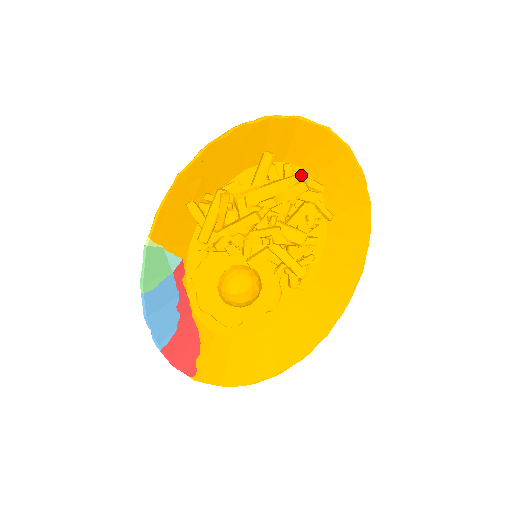
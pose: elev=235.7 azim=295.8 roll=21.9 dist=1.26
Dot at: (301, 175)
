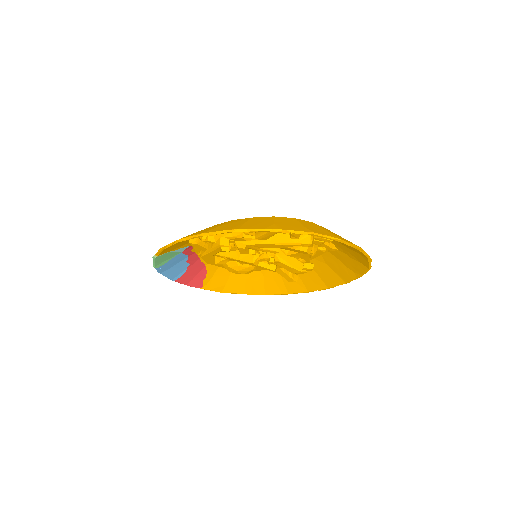
Dot at: (306, 244)
